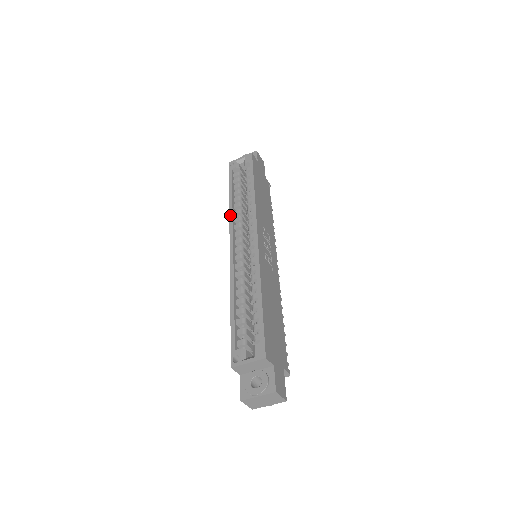
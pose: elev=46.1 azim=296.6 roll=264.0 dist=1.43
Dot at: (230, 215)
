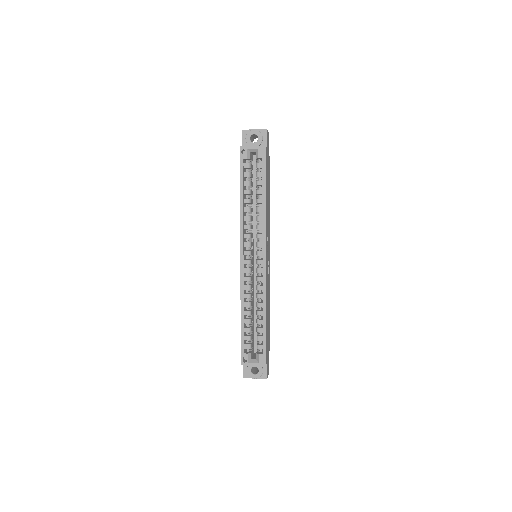
Dot at: (241, 223)
